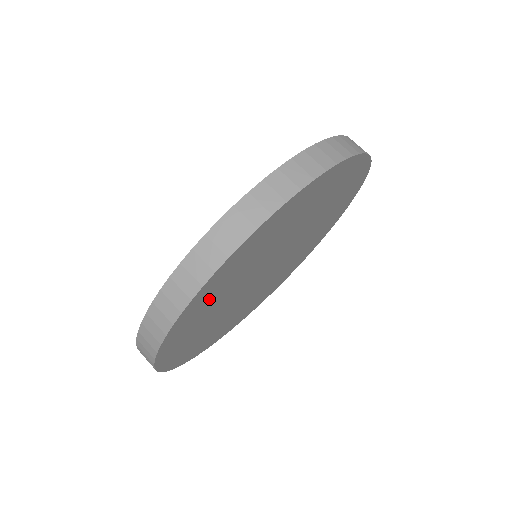
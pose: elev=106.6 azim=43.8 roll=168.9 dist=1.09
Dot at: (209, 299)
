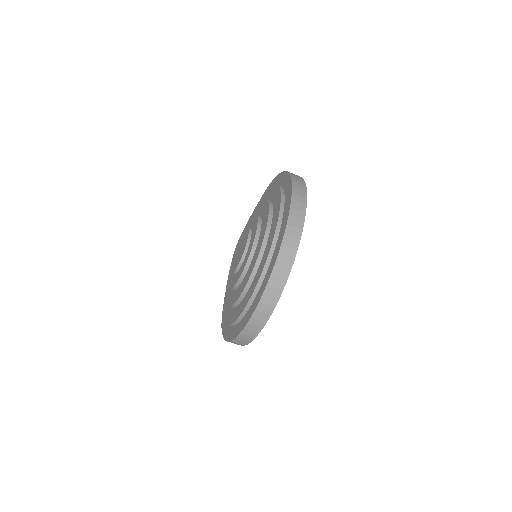
Dot at: occluded
